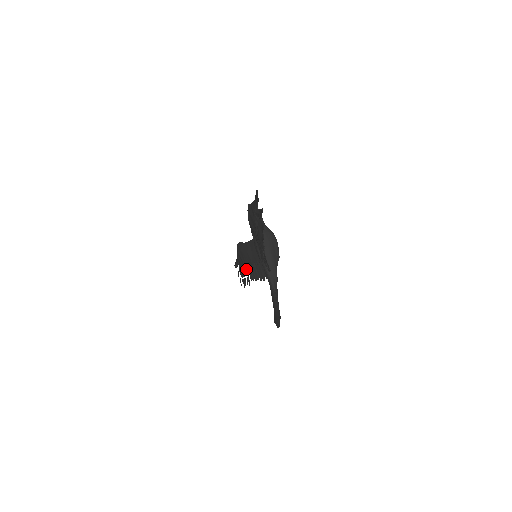
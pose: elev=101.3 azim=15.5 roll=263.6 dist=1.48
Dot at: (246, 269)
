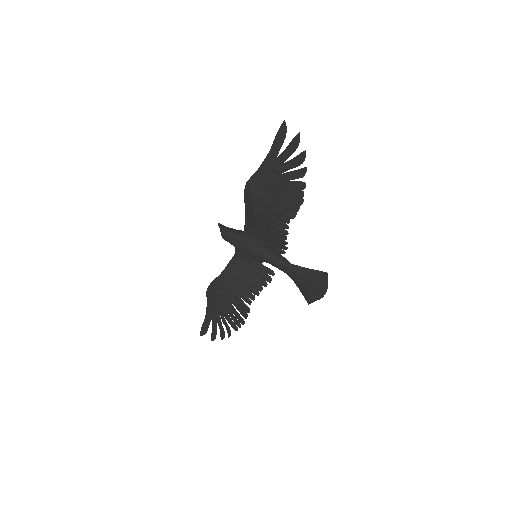
Dot at: (236, 300)
